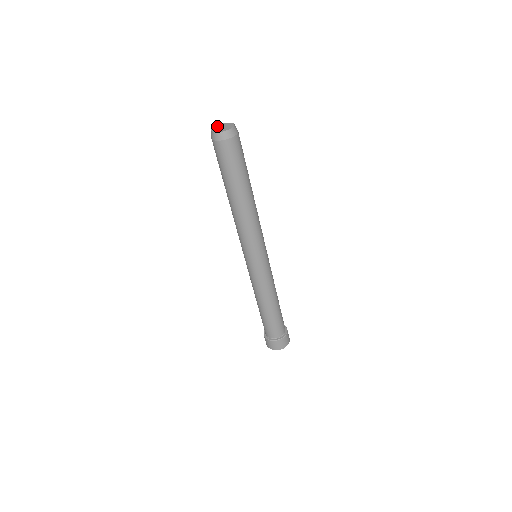
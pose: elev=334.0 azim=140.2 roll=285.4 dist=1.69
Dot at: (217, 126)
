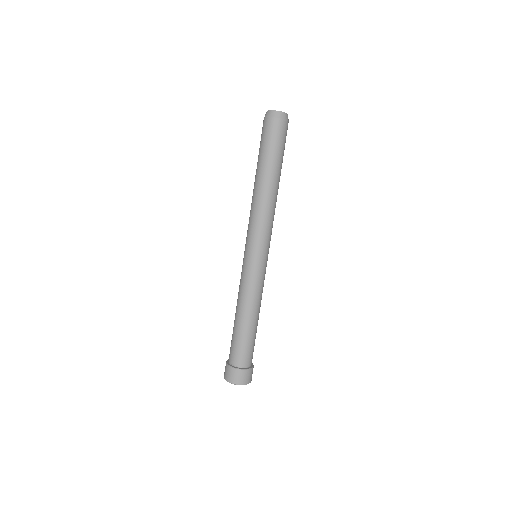
Dot at: occluded
